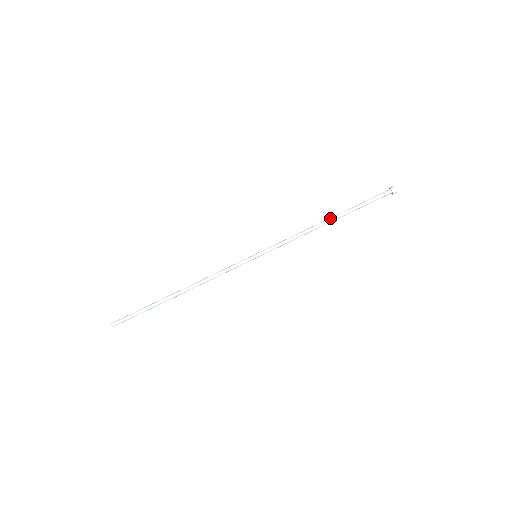
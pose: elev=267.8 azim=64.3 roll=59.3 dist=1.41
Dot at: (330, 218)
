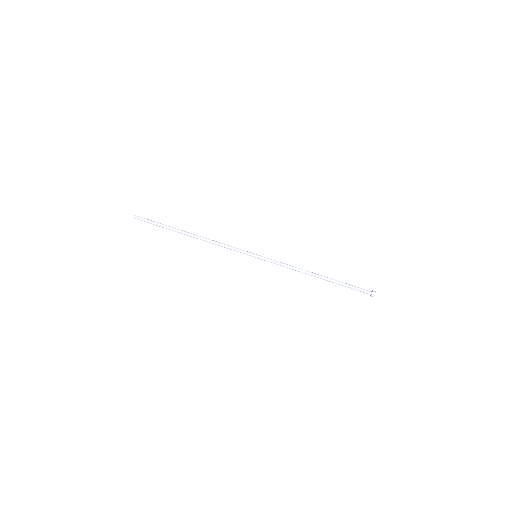
Dot at: (320, 275)
